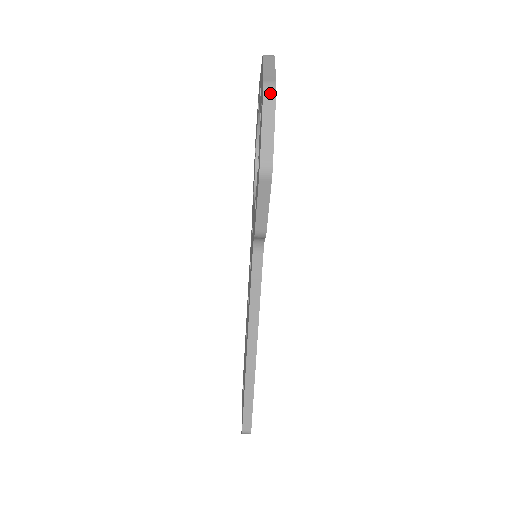
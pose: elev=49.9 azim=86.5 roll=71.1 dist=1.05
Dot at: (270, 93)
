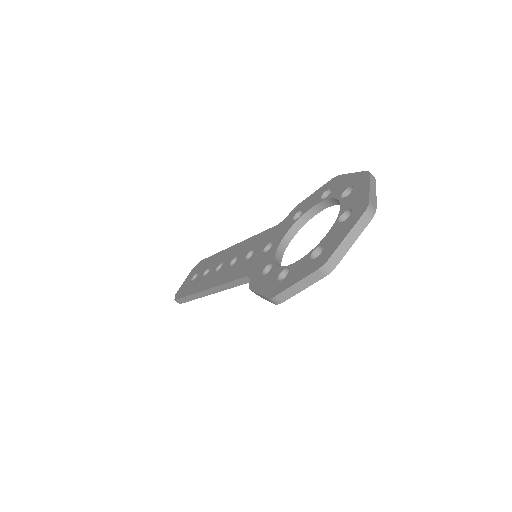
Dot at: (322, 273)
